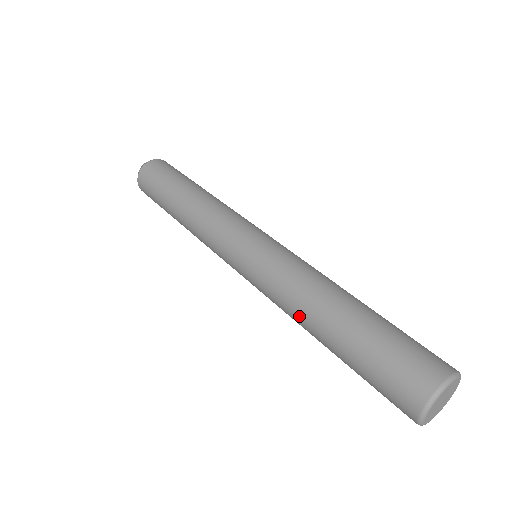
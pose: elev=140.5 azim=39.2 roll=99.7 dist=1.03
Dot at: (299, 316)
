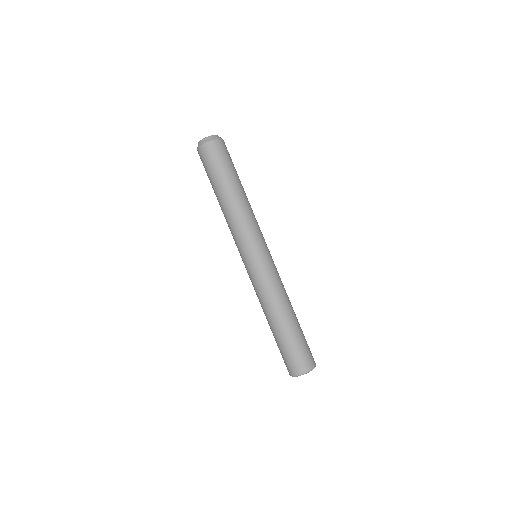
Dot at: (267, 308)
